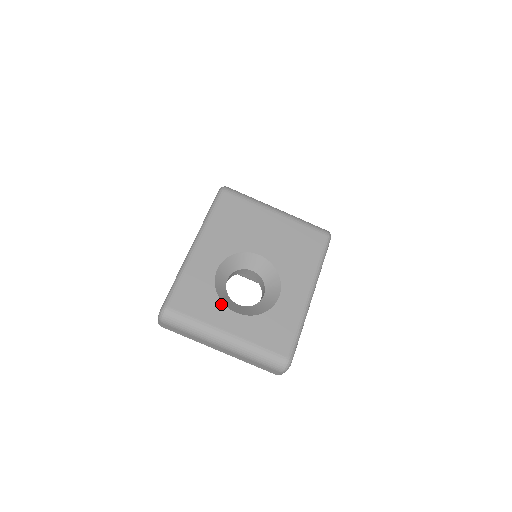
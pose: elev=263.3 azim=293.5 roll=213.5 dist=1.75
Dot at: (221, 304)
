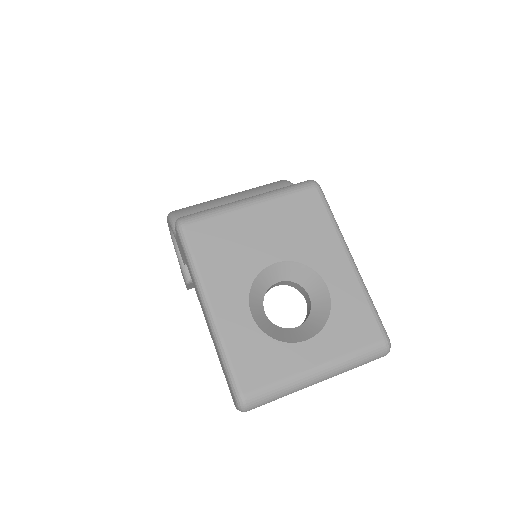
Dot at: (286, 345)
